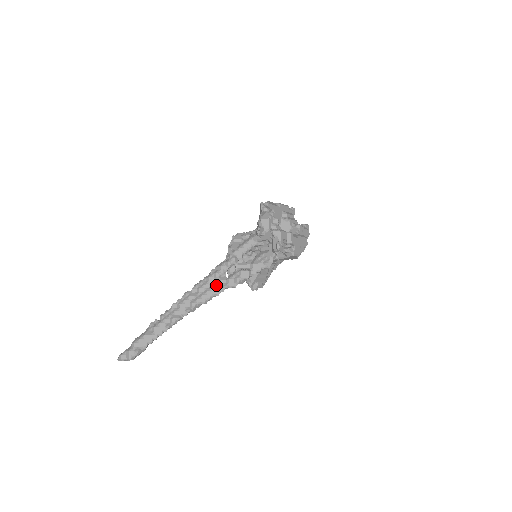
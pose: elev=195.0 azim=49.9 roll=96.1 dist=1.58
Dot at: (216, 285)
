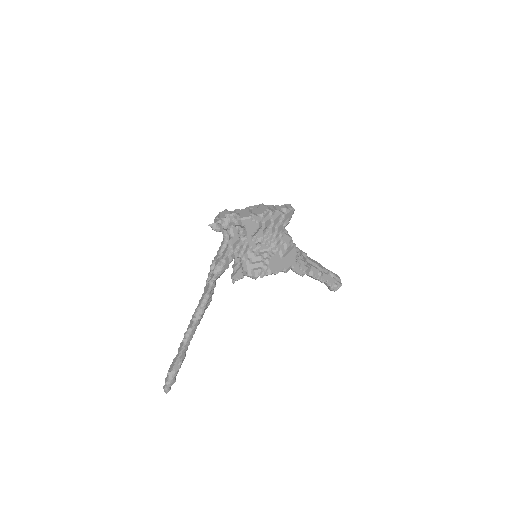
Dot at: (206, 288)
